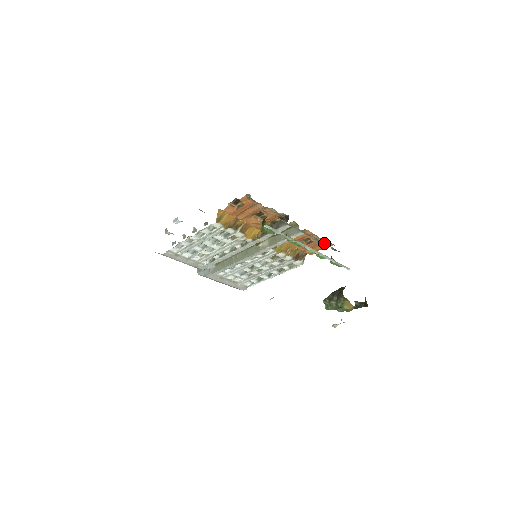
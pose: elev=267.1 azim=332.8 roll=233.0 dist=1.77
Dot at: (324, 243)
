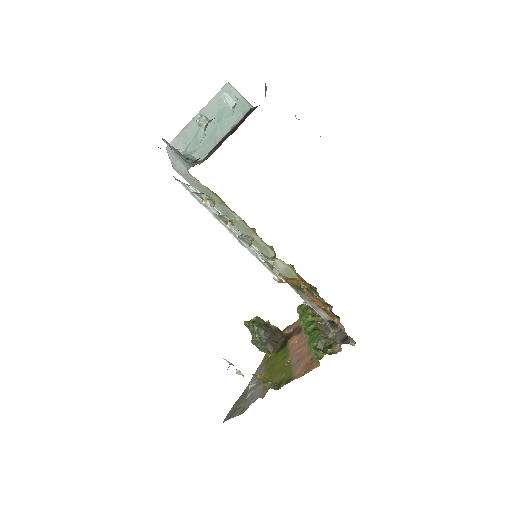
Dot at: occluded
